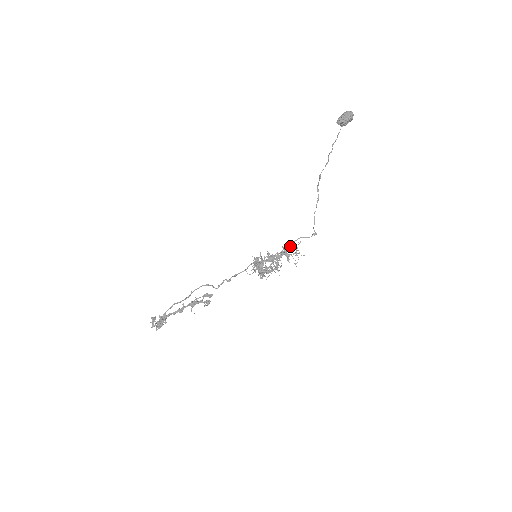
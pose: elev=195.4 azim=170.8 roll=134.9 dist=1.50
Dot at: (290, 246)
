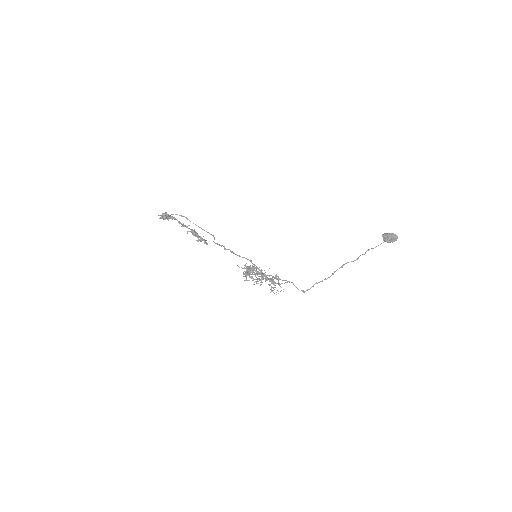
Dot at: occluded
